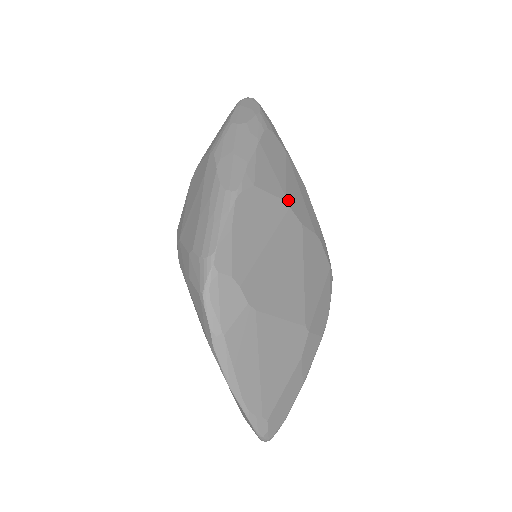
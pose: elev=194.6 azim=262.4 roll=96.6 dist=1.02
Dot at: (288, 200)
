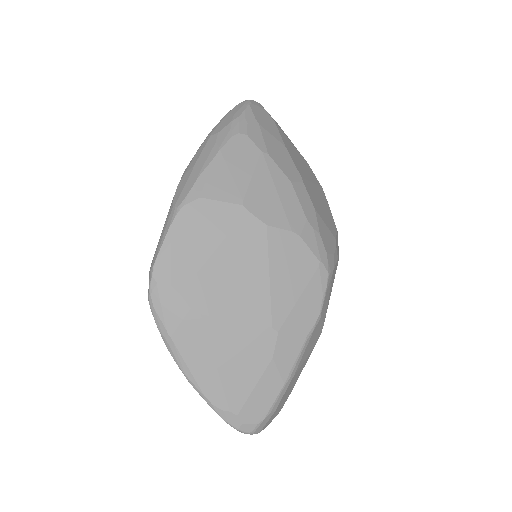
Dot at: (247, 203)
